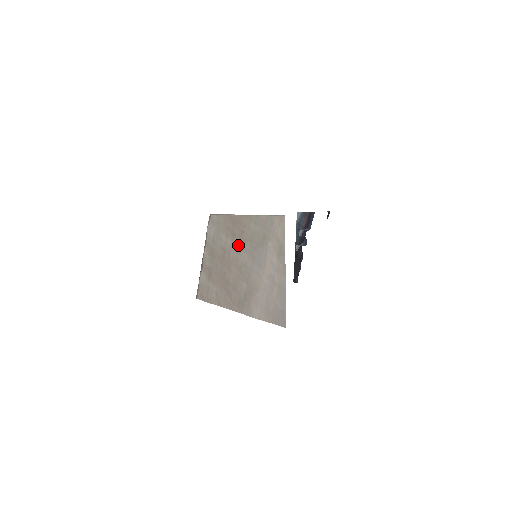
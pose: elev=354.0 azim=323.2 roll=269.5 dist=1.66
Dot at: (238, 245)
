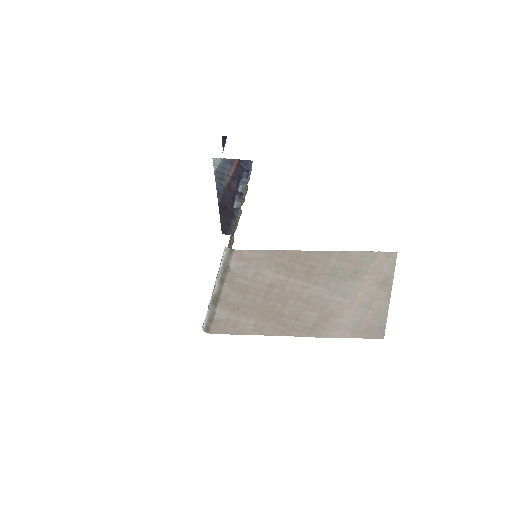
Dot at: (303, 280)
